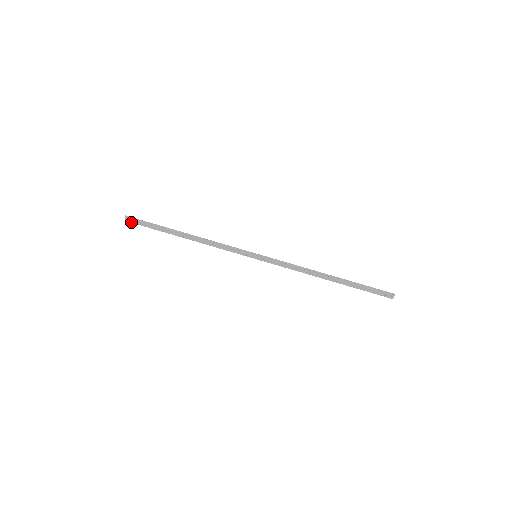
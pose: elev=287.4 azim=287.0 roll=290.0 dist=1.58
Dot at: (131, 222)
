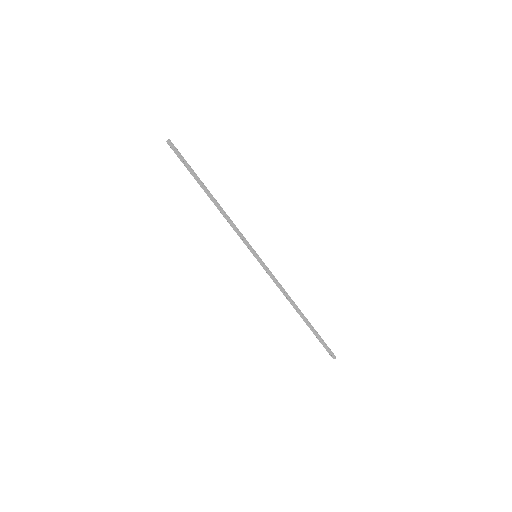
Dot at: (170, 147)
